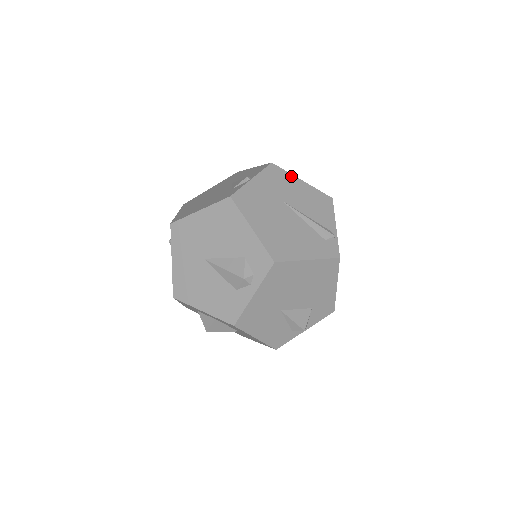
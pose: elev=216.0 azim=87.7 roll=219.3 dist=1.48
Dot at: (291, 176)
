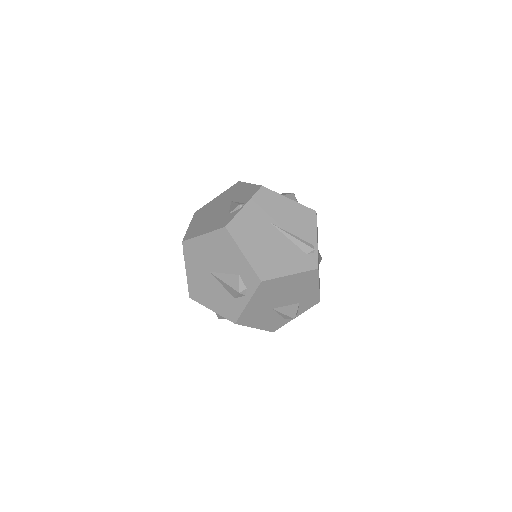
Dot at: (279, 196)
